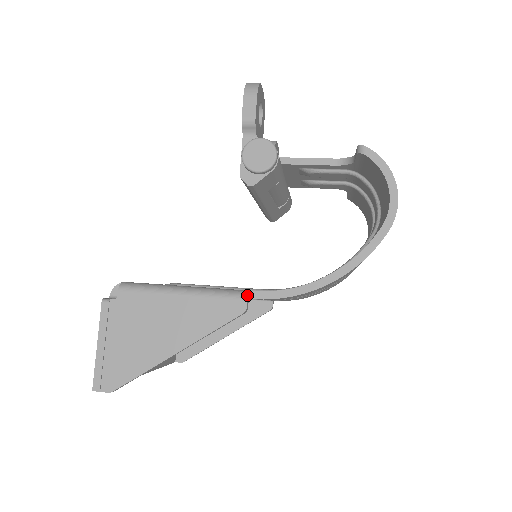
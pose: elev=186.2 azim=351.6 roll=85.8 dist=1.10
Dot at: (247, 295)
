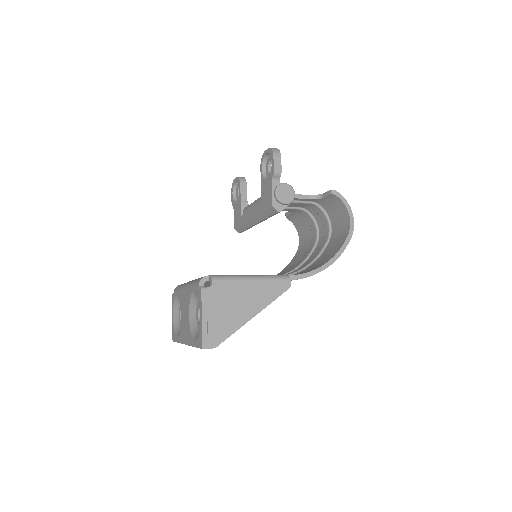
Dot at: occluded
